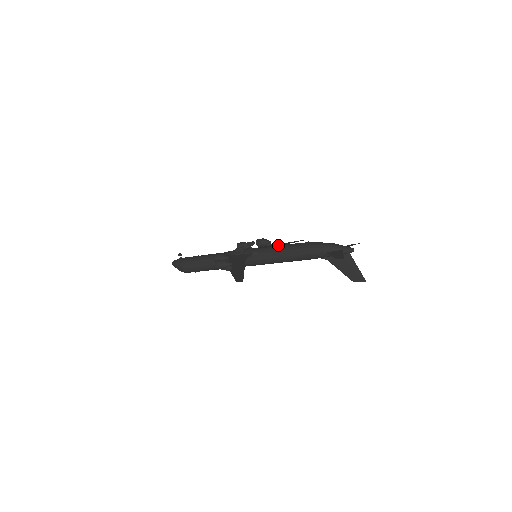
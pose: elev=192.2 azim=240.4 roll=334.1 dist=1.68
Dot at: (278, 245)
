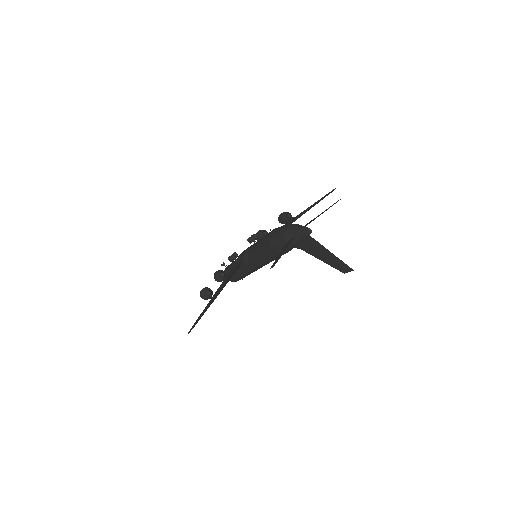
Dot at: occluded
